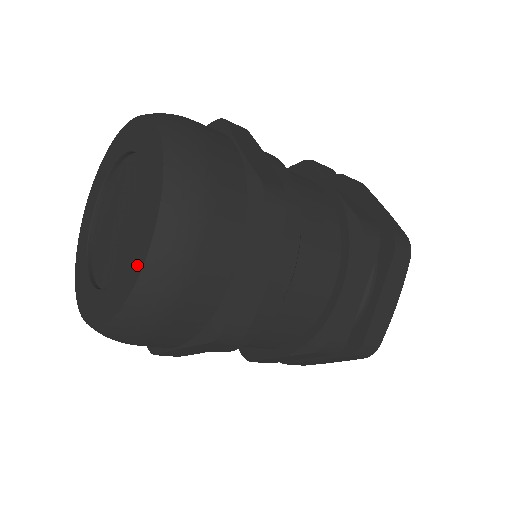
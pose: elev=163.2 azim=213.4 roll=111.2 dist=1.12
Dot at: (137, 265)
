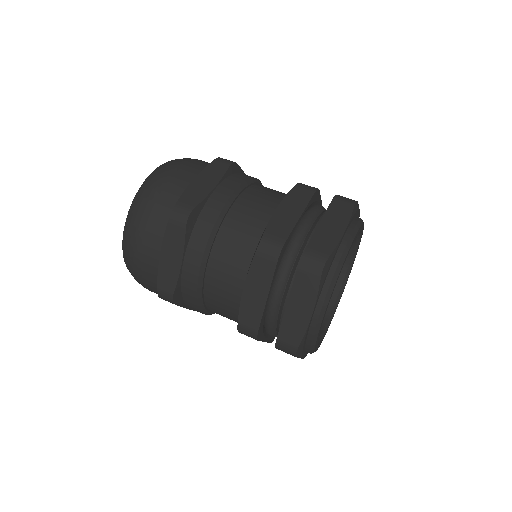
Dot at: occluded
